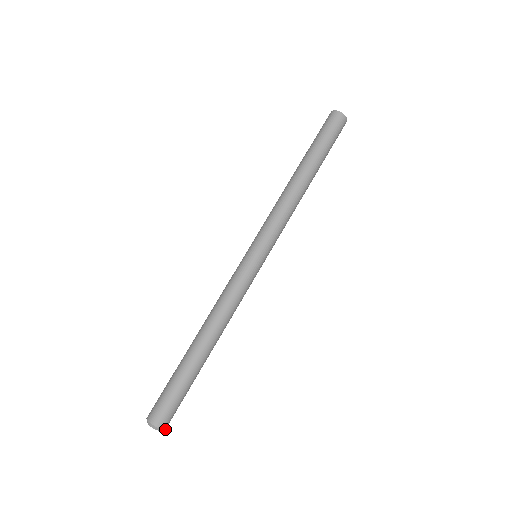
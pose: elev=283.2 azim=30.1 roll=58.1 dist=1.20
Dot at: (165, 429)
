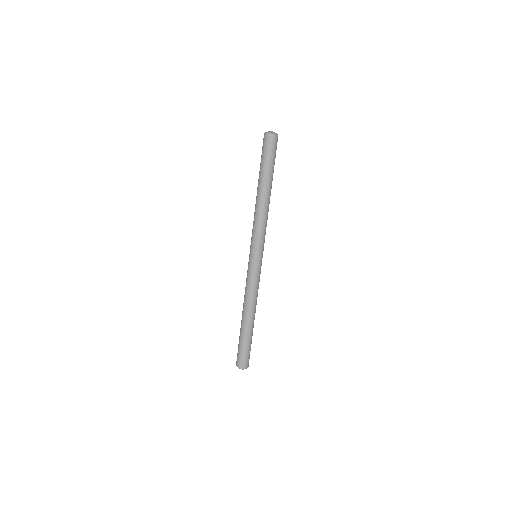
Dot at: occluded
